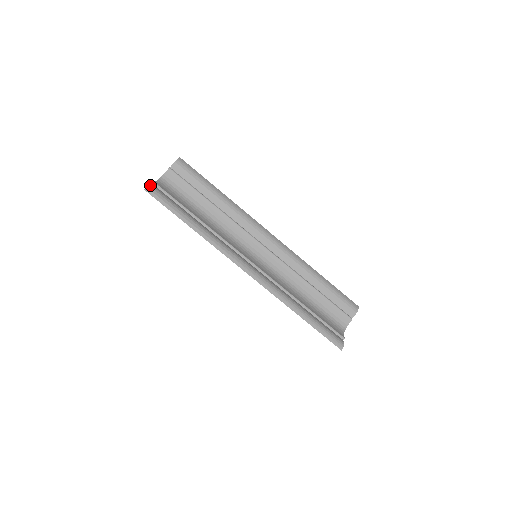
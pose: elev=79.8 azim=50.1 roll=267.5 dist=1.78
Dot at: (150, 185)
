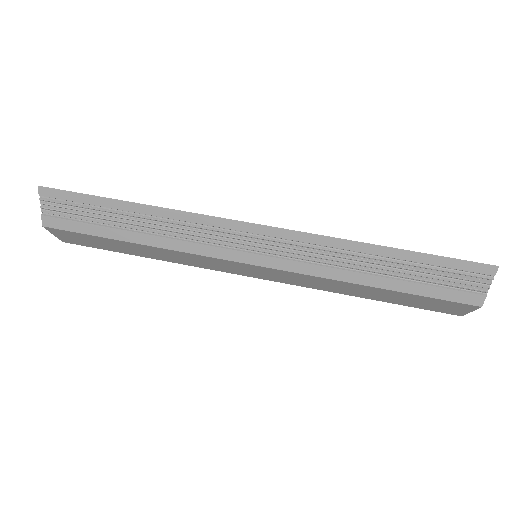
Dot at: occluded
